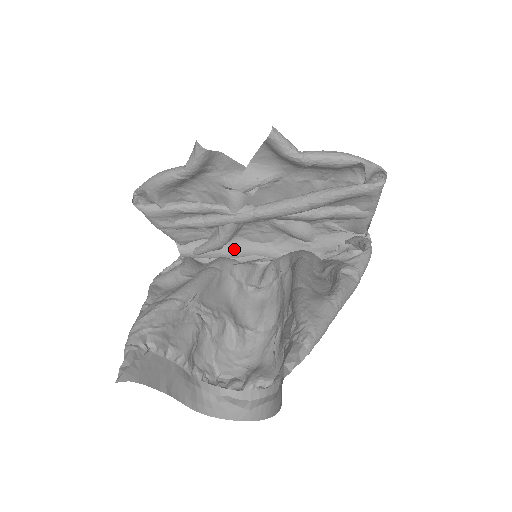
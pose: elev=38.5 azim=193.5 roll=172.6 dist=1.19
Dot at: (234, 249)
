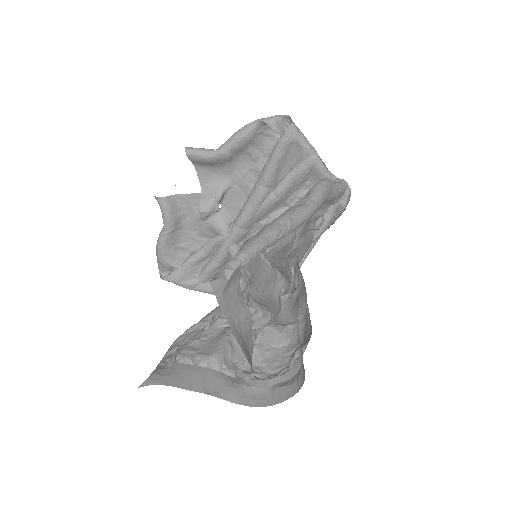
Dot at: occluded
